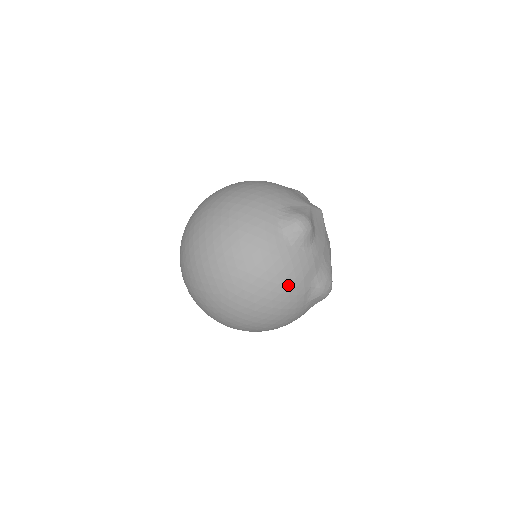
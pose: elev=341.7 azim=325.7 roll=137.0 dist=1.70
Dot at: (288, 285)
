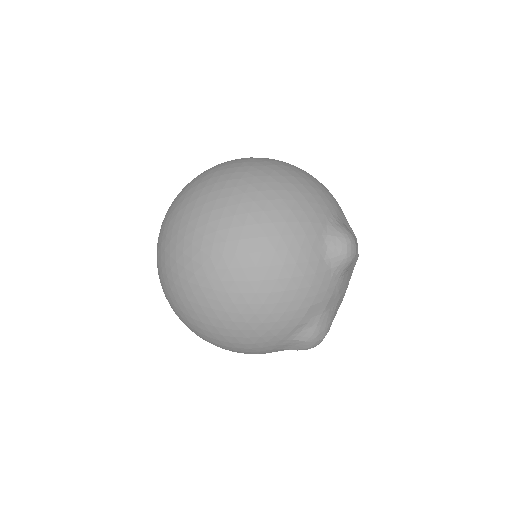
Dot at: (292, 300)
